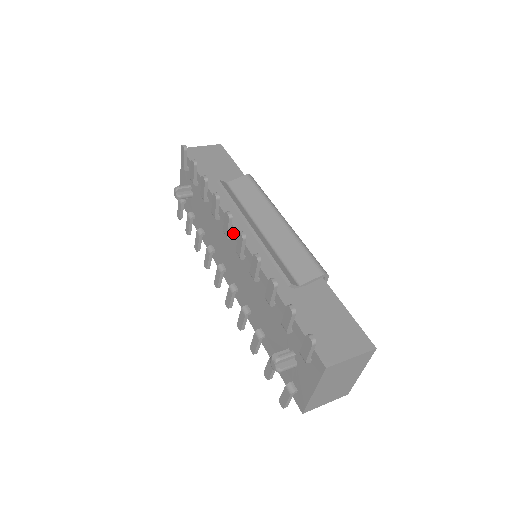
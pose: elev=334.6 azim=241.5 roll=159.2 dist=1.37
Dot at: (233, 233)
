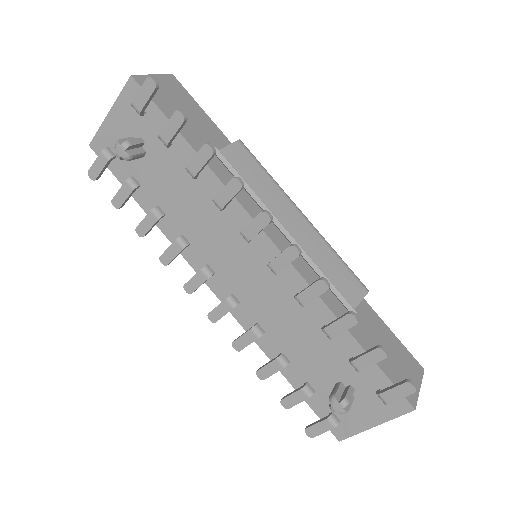
Dot at: (257, 236)
